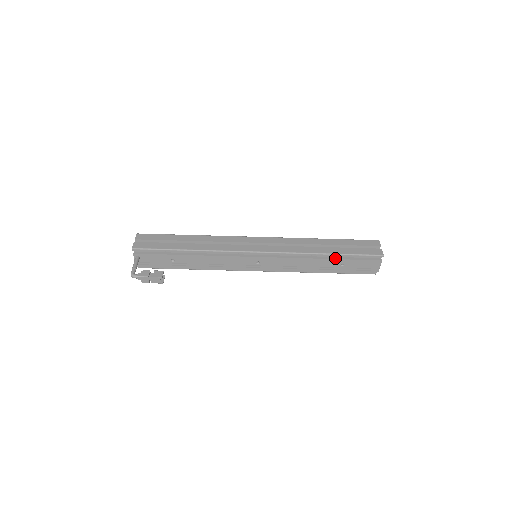
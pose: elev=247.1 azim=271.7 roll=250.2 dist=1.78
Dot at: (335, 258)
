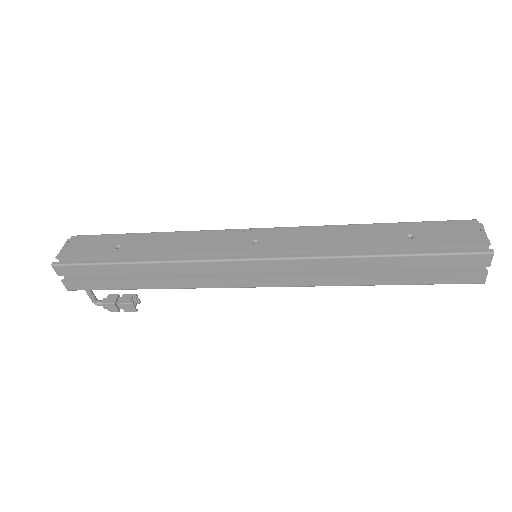
Dot at: occluded
